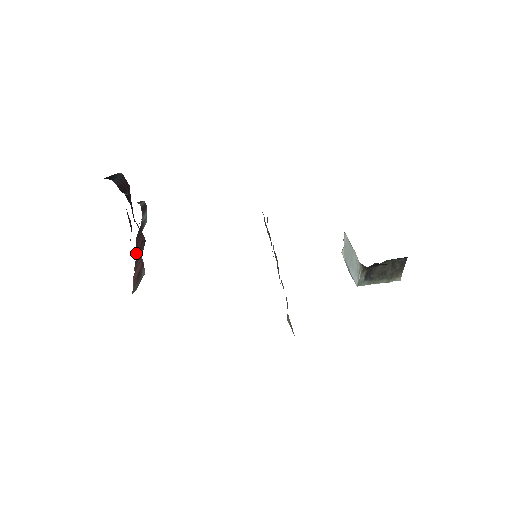
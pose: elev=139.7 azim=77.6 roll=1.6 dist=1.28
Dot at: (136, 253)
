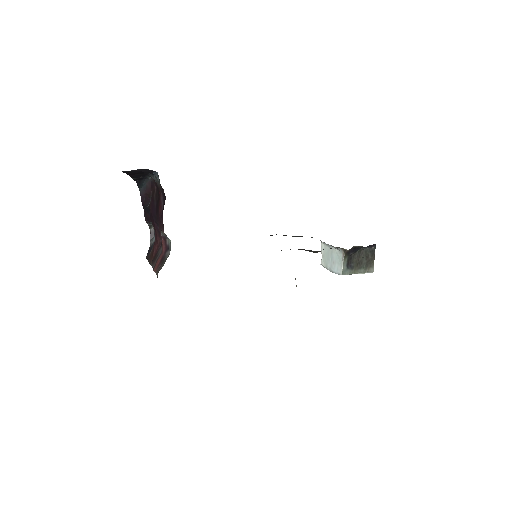
Dot at: (151, 260)
